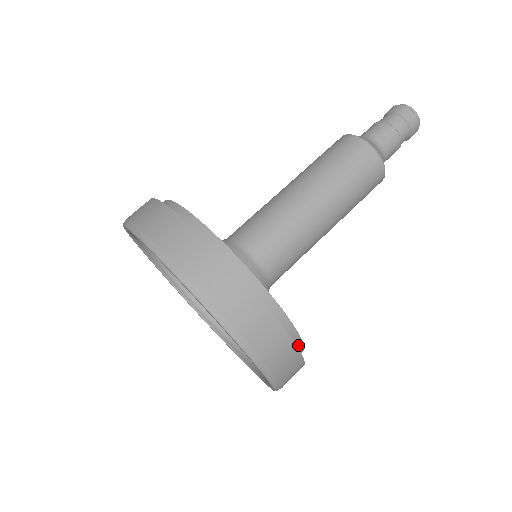
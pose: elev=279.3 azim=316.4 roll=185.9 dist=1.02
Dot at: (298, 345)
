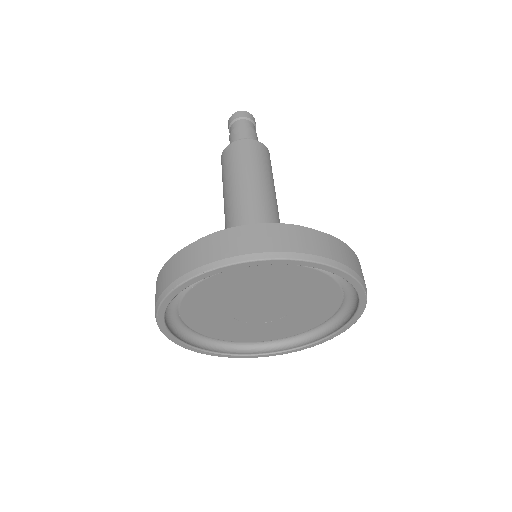
Dot at: occluded
